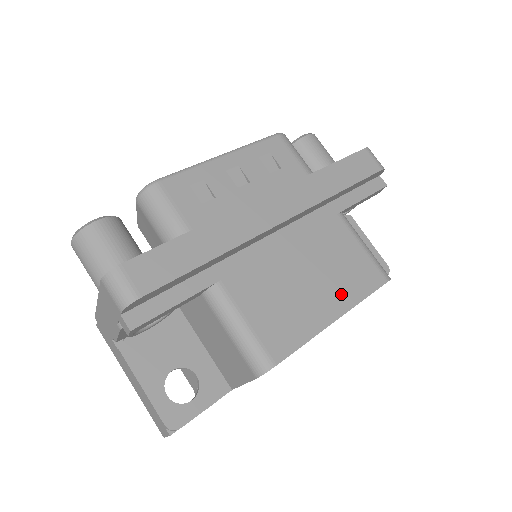
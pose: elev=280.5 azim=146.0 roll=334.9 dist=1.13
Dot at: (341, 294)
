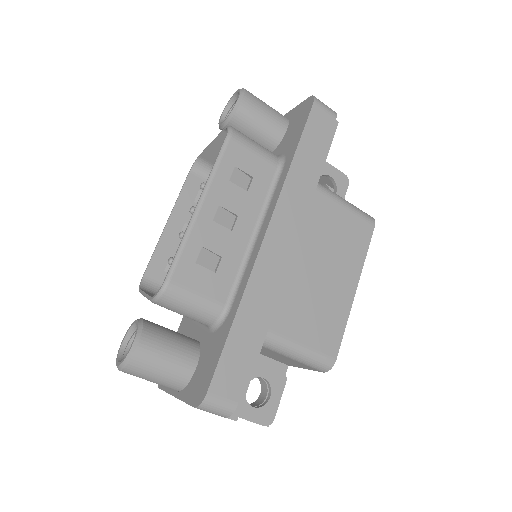
Dot at: (350, 266)
